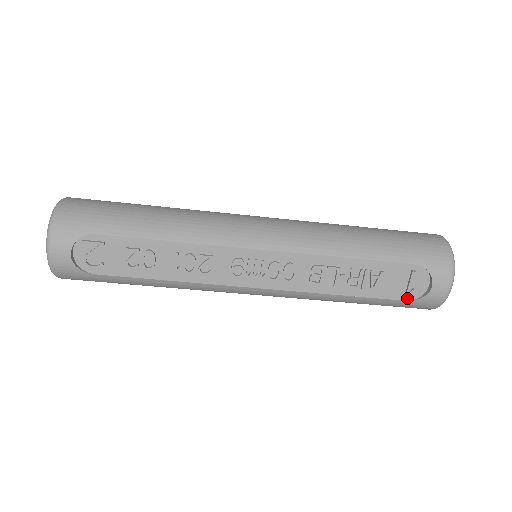
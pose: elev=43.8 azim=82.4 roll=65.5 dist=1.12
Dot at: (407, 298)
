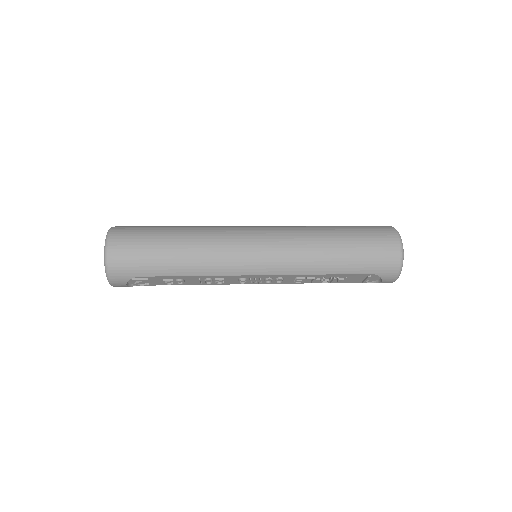
Dot at: (363, 282)
